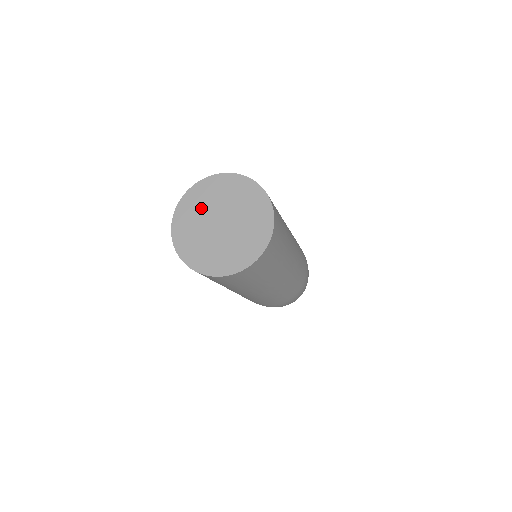
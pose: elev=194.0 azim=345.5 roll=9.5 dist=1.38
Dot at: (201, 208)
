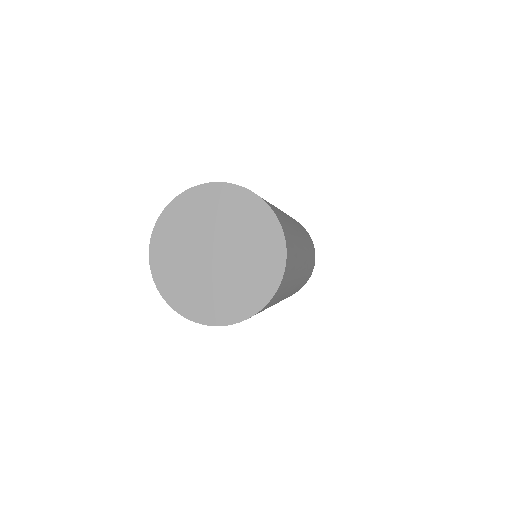
Dot at: (195, 223)
